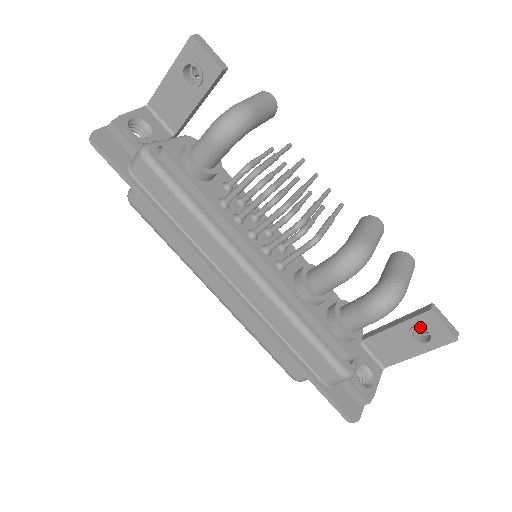
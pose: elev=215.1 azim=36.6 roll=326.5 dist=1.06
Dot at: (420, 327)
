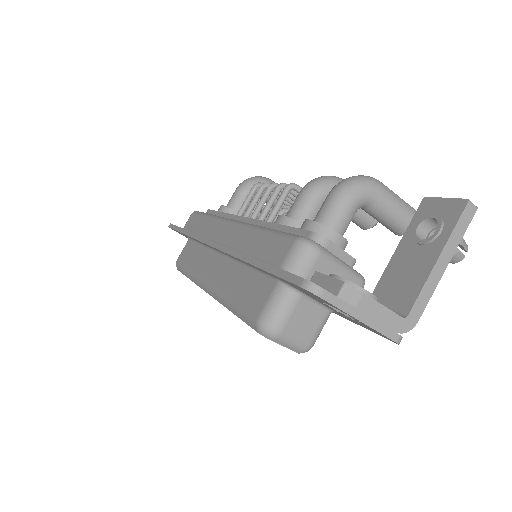
Dot at: (420, 221)
